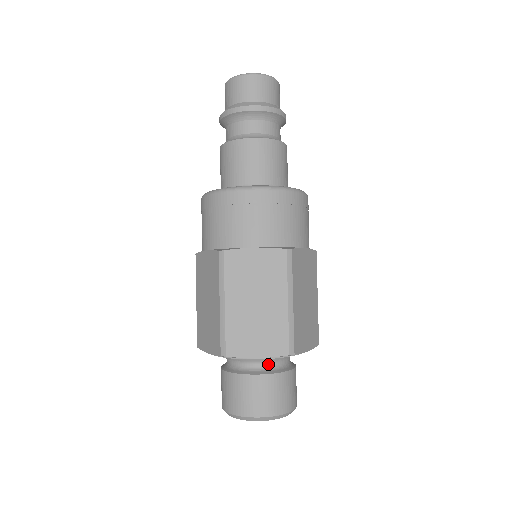
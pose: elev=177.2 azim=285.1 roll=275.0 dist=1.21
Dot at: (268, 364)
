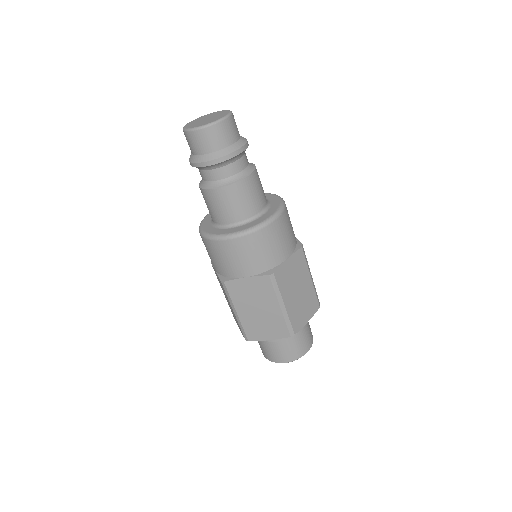
Dot at: occluded
